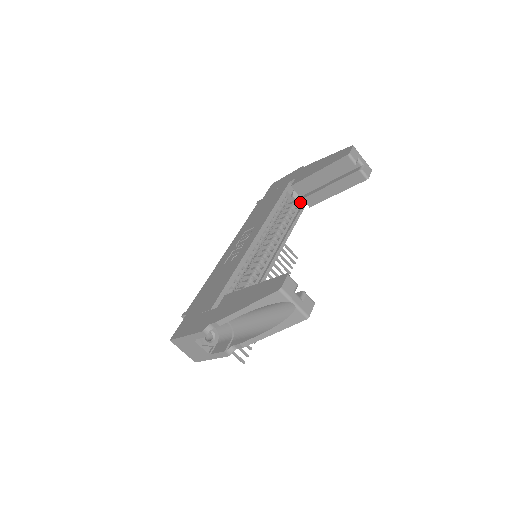
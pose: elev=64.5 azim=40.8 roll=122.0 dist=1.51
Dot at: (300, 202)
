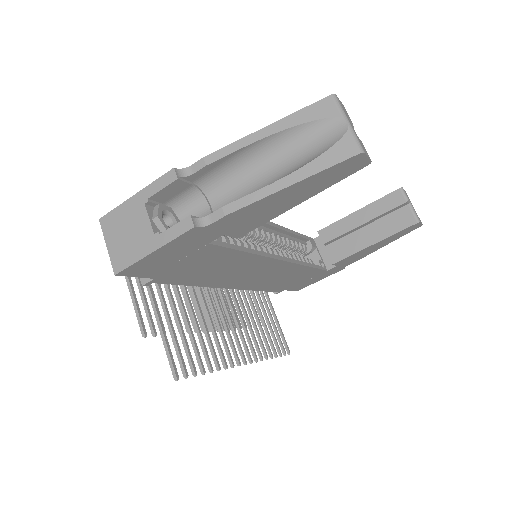
Dot at: (320, 261)
